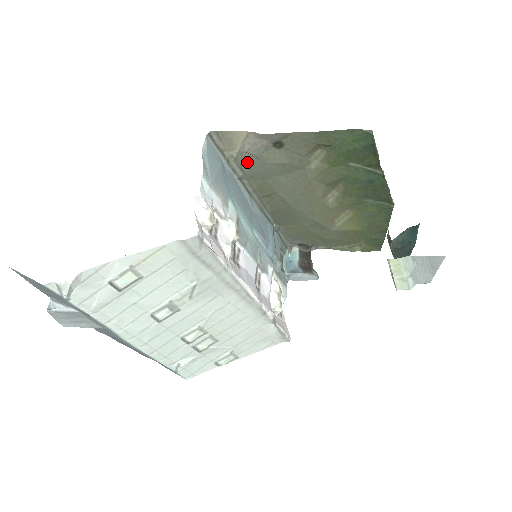
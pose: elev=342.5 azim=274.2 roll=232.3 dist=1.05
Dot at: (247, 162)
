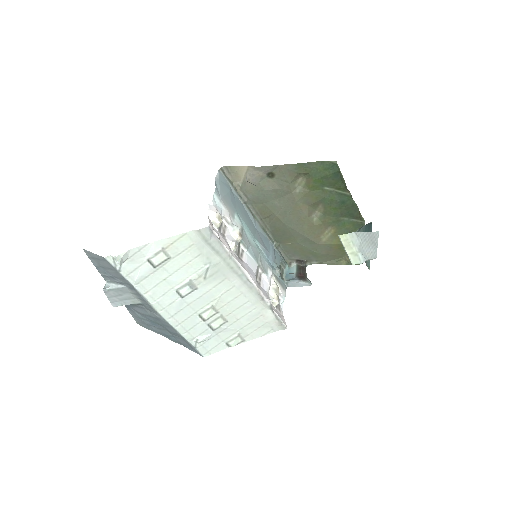
Dot at: (249, 190)
